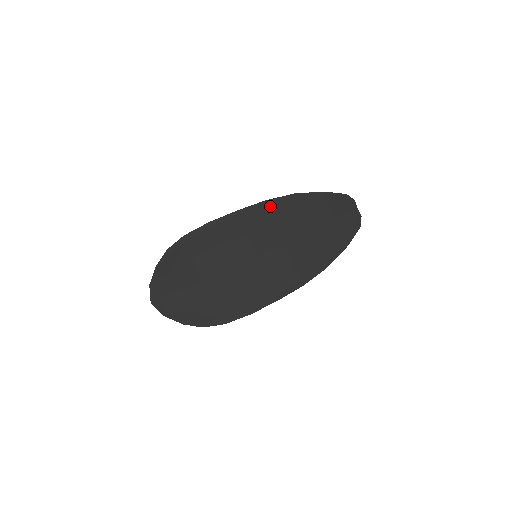
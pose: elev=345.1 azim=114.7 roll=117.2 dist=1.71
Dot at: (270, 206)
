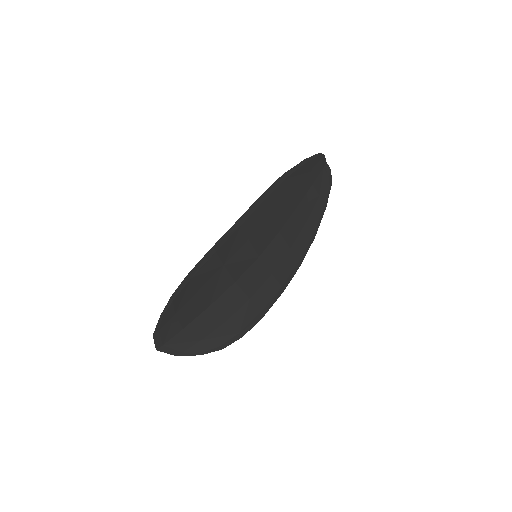
Dot at: (265, 200)
